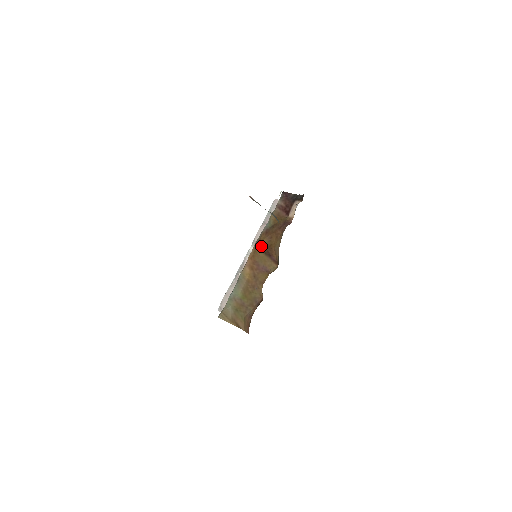
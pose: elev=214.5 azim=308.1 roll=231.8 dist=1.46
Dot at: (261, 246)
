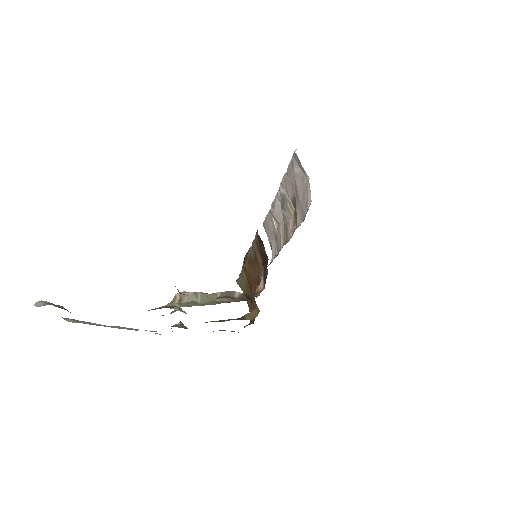
Dot at: occluded
